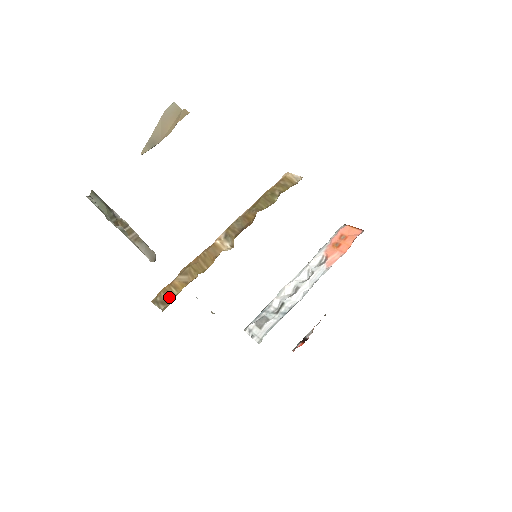
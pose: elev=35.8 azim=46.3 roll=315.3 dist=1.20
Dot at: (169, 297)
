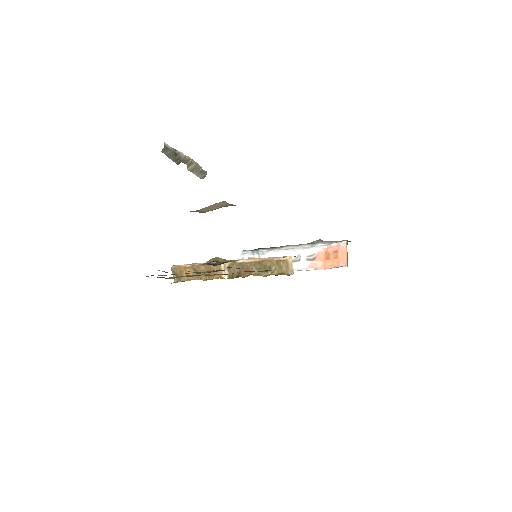
Dot at: occluded
